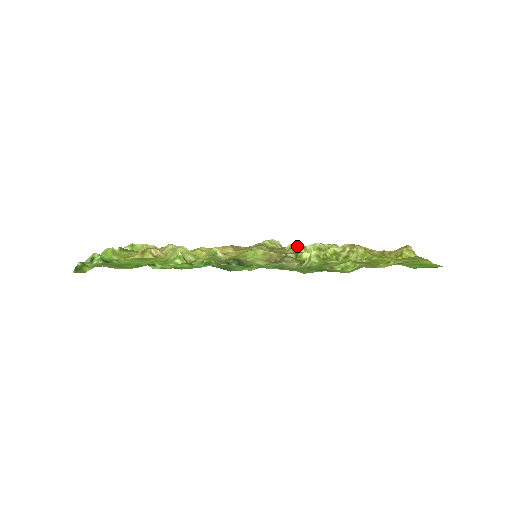
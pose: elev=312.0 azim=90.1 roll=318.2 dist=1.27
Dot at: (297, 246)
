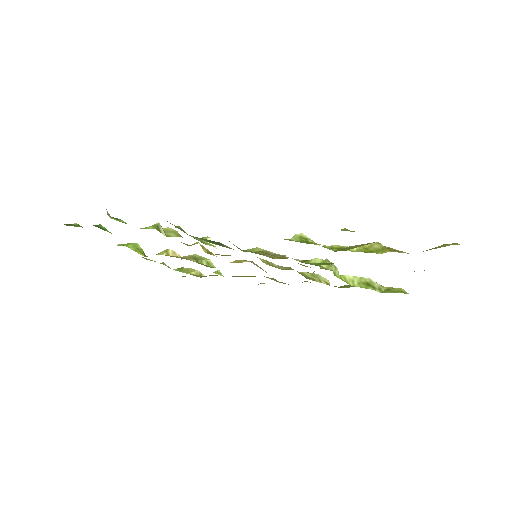
Dot at: occluded
